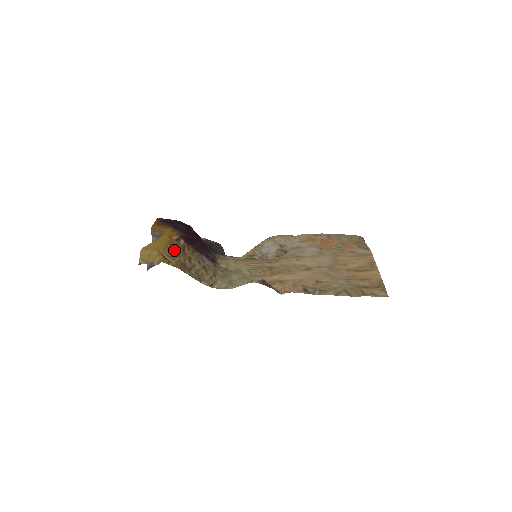
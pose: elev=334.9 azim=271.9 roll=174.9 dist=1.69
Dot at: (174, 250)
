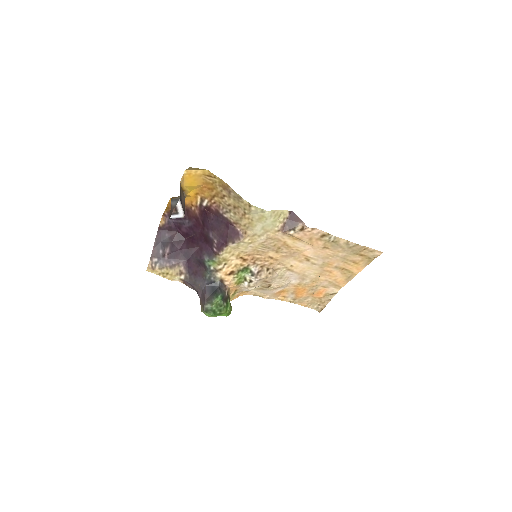
Dot at: (209, 187)
